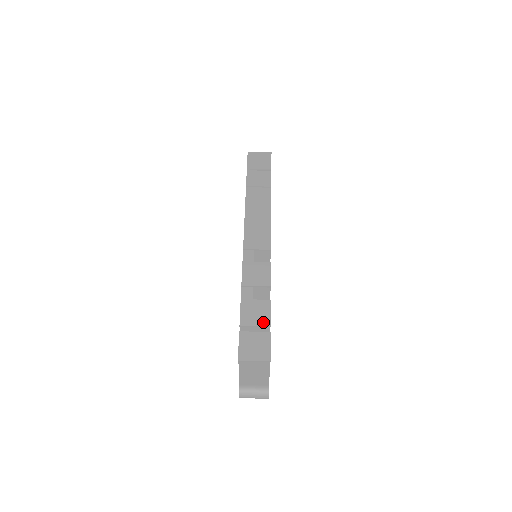
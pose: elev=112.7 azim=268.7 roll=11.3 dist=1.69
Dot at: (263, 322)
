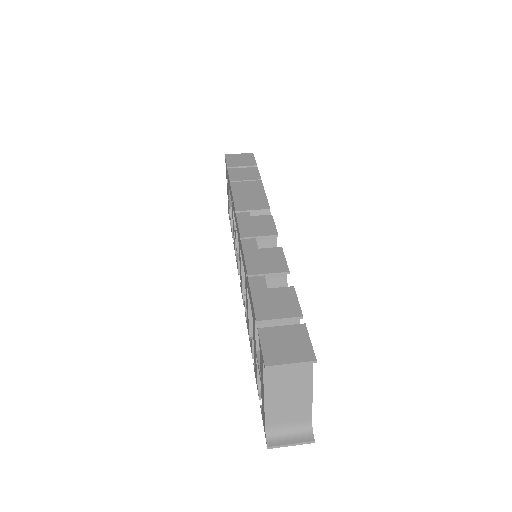
Dot at: (290, 313)
